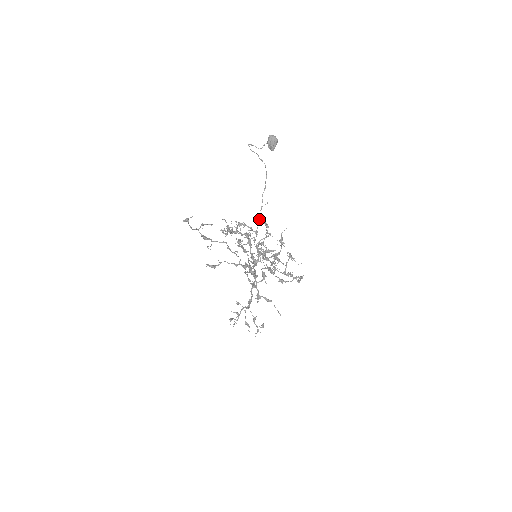
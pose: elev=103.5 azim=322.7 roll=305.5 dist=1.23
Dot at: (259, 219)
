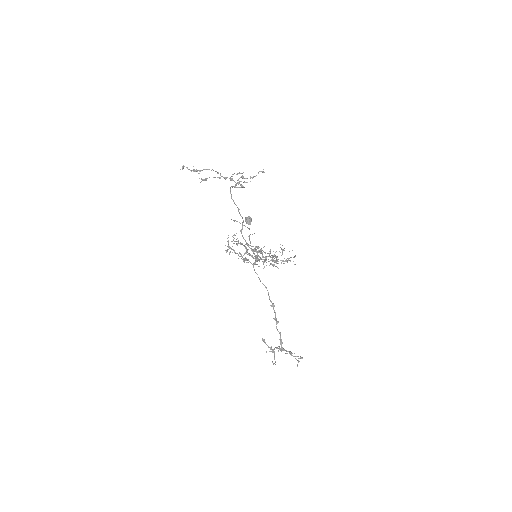
Dot at: (249, 236)
